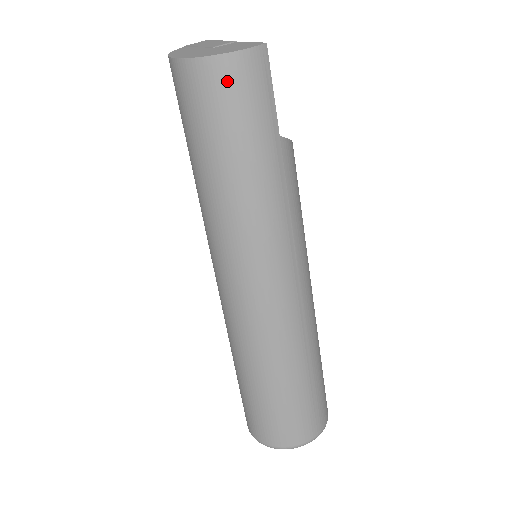
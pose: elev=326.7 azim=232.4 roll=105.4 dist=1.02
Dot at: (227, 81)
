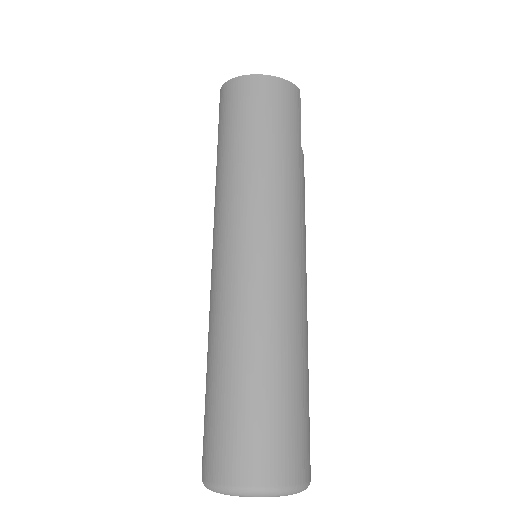
Dot at: (275, 92)
